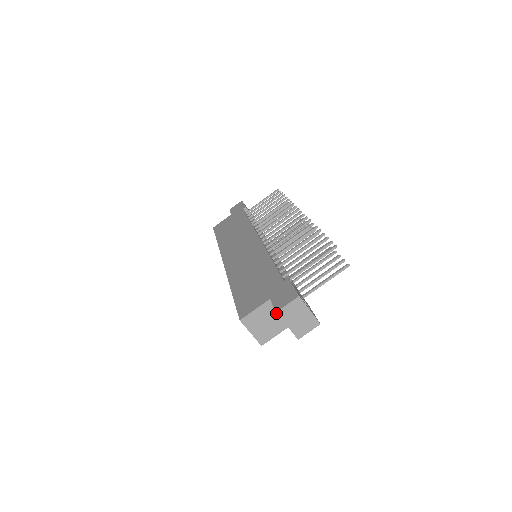
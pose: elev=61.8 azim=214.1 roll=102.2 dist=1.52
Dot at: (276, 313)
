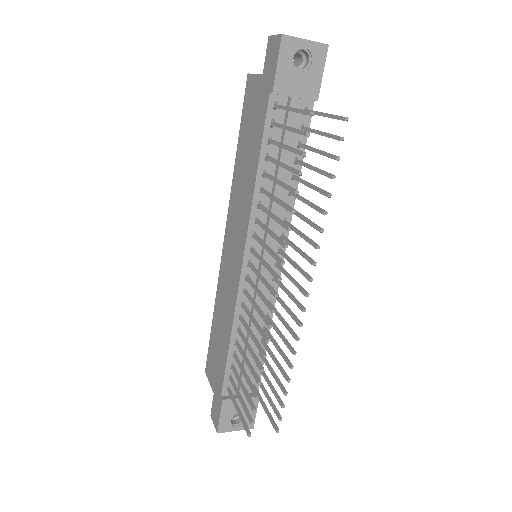
Dot at: occluded
